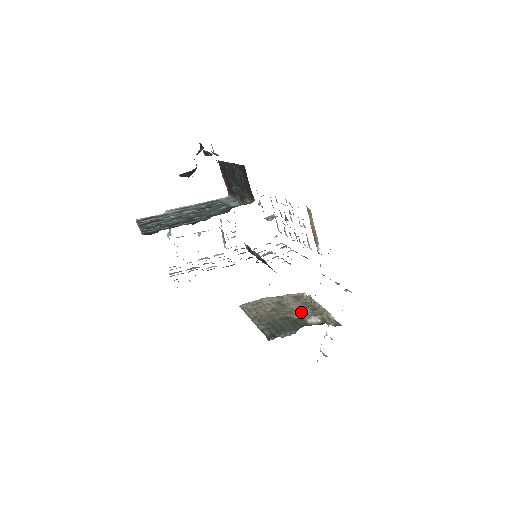
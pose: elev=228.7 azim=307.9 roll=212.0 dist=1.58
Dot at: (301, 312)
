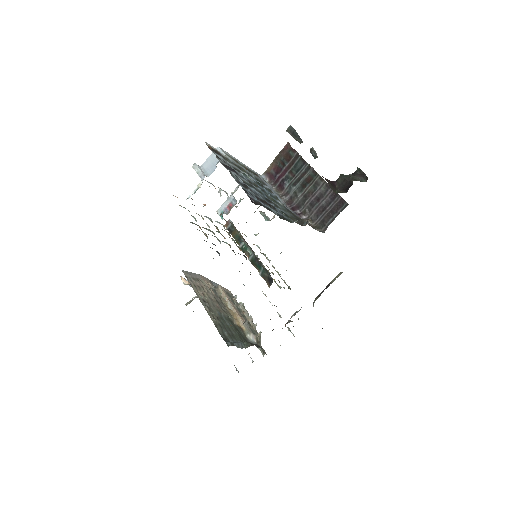
Dot at: (241, 321)
